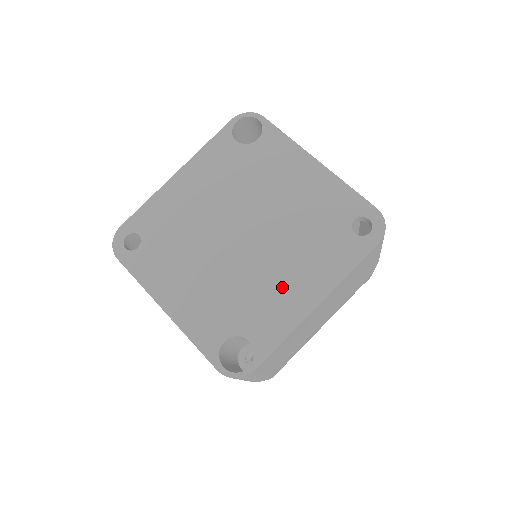
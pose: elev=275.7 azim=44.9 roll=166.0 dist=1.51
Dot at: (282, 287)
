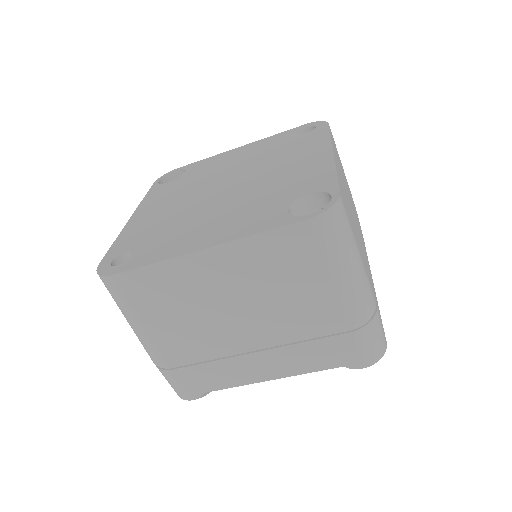
Dot at: (293, 169)
